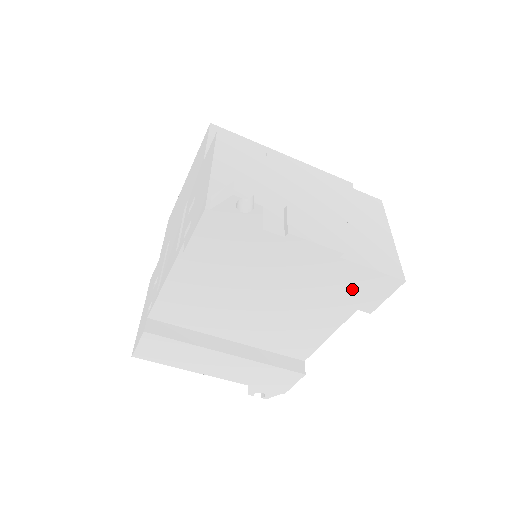
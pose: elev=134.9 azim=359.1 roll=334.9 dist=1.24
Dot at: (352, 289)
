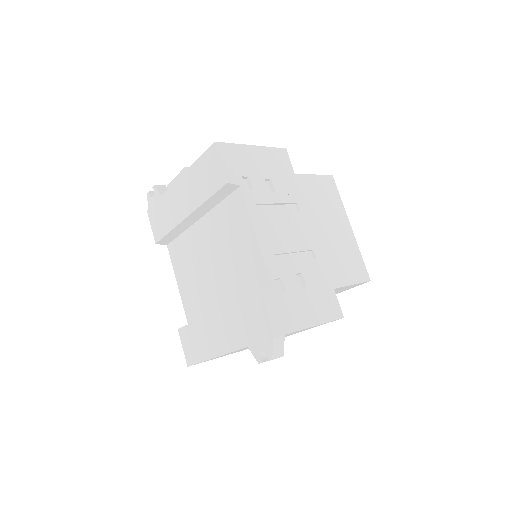
Dot at: (206, 180)
